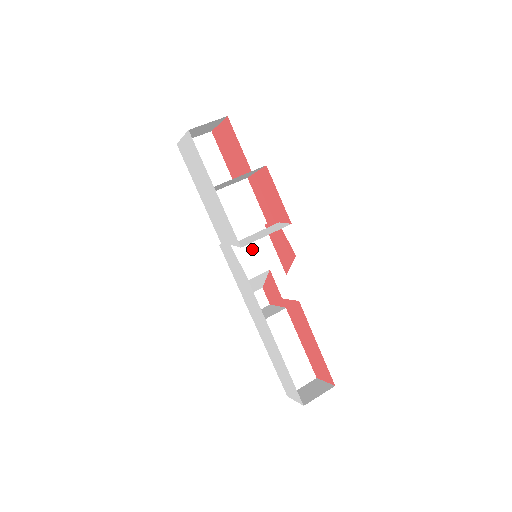
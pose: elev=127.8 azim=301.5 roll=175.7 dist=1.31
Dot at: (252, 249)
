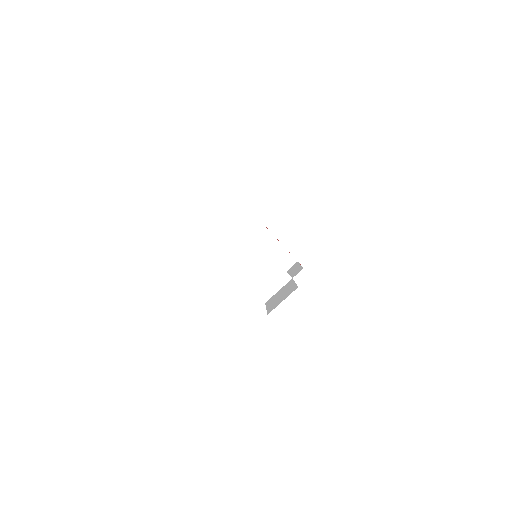
Dot at: occluded
